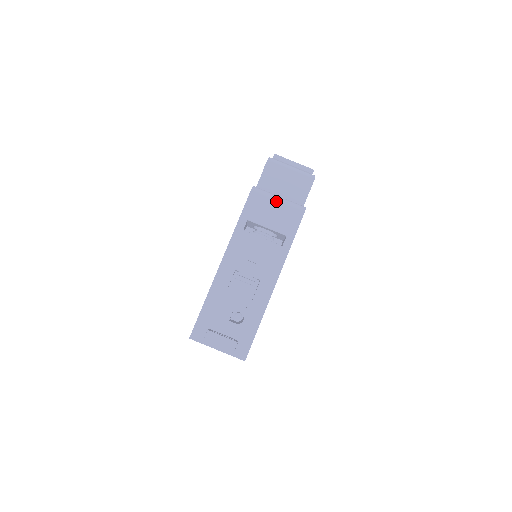
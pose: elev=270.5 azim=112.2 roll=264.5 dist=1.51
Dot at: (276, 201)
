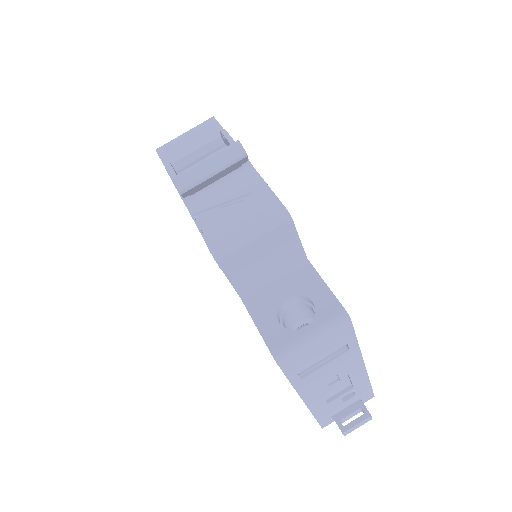
Dot at: (313, 344)
